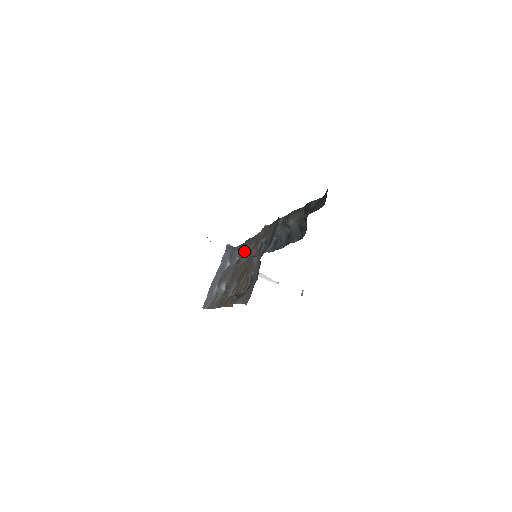
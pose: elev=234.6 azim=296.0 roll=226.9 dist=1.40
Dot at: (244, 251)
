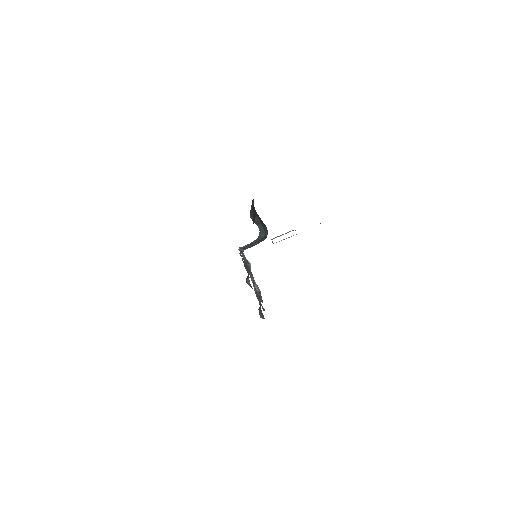
Dot at: (245, 263)
